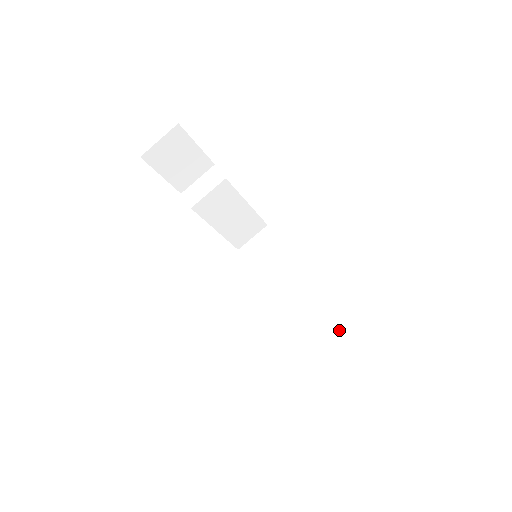
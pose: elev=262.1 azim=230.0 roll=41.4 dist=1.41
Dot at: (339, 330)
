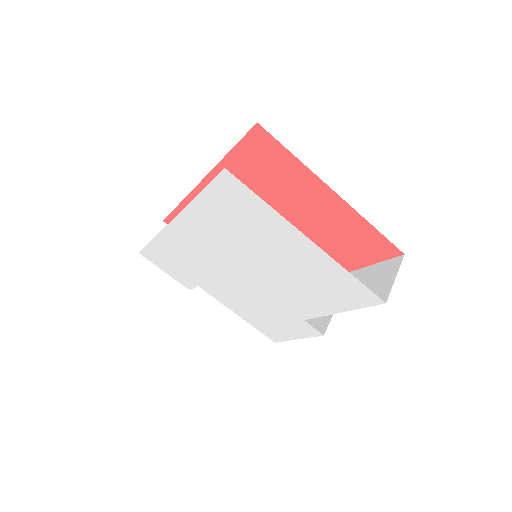
Dot at: (375, 271)
